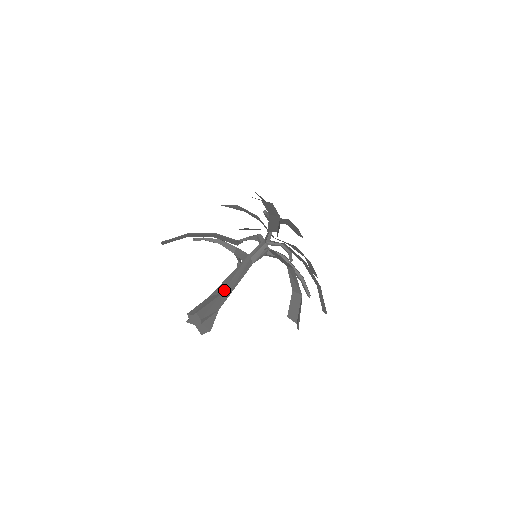
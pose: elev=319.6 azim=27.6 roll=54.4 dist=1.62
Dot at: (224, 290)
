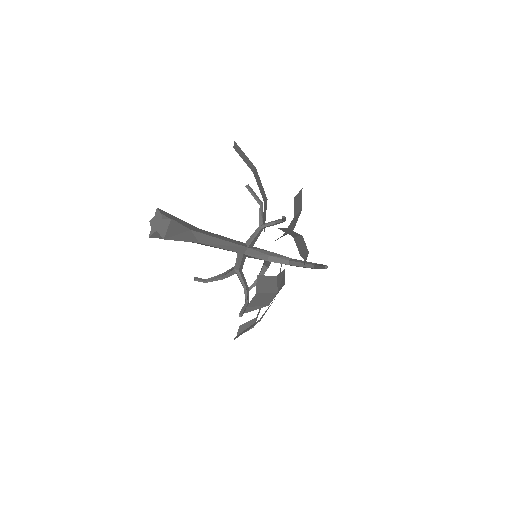
Dot at: (202, 230)
